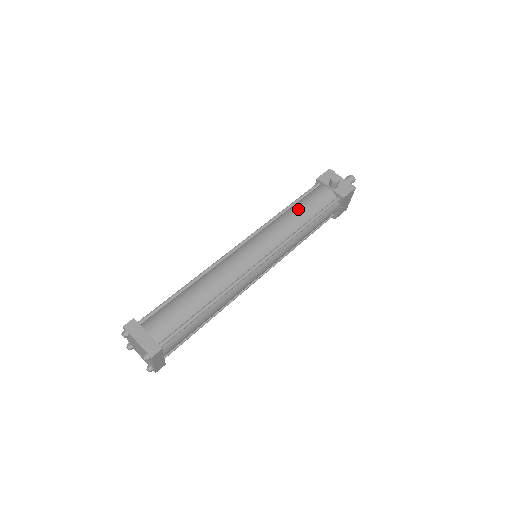
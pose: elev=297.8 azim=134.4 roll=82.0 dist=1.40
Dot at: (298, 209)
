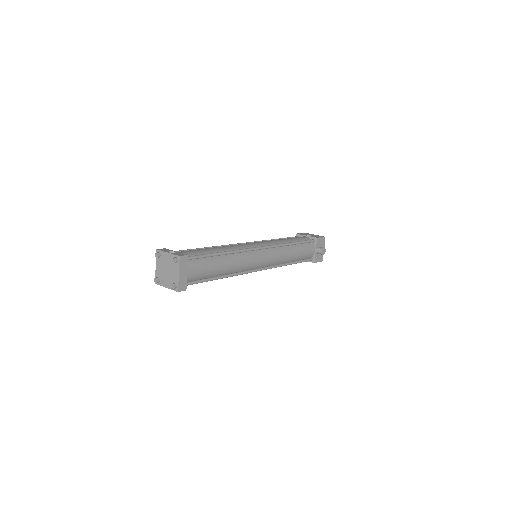
Dot at: (296, 250)
